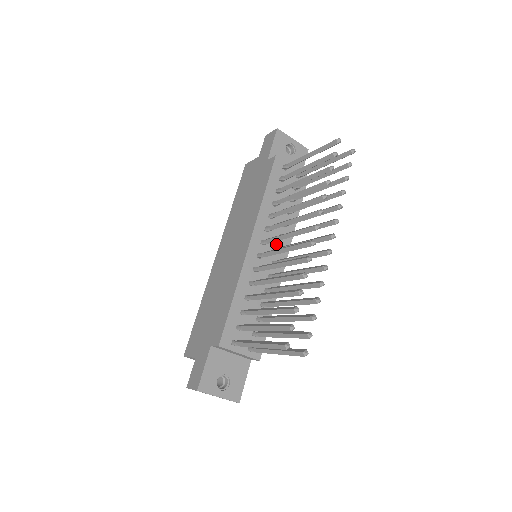
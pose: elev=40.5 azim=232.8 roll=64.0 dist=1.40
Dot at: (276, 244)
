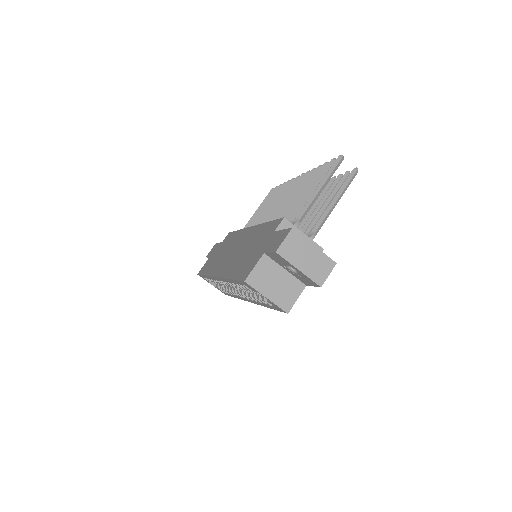
Dot at: occluded
